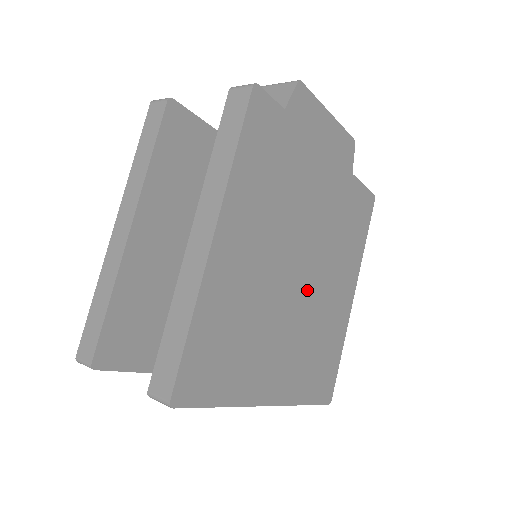
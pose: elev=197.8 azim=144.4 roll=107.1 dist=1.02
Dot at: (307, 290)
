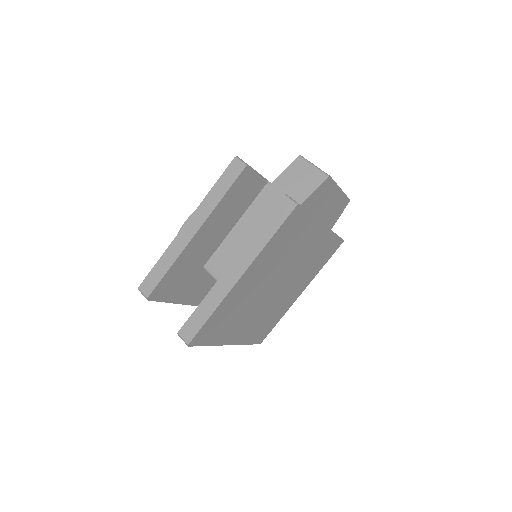
Dot at: (276, 293)
